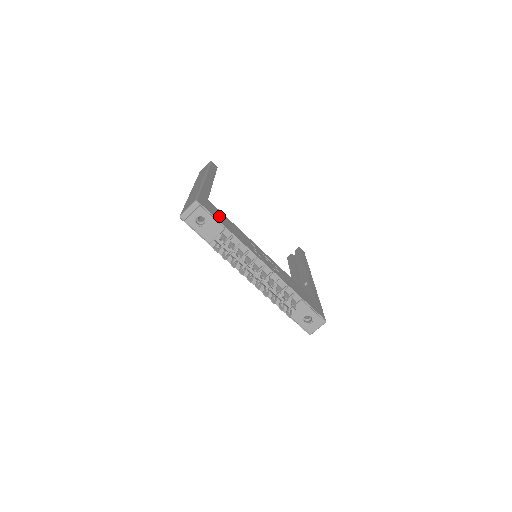
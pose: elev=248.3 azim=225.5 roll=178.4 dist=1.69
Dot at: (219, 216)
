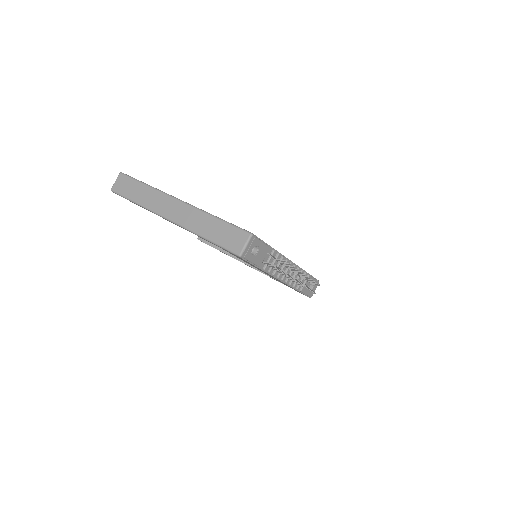
Dot at: occluded
